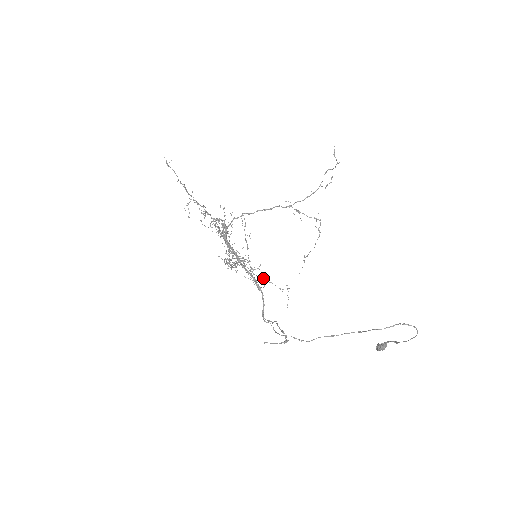
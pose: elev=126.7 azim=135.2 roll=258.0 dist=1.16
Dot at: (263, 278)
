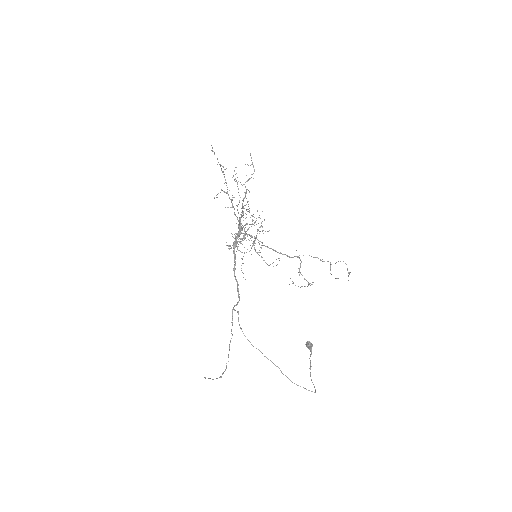
Dot at: occluded
